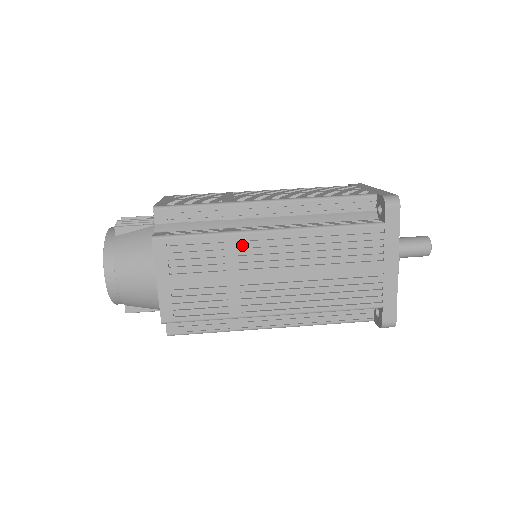
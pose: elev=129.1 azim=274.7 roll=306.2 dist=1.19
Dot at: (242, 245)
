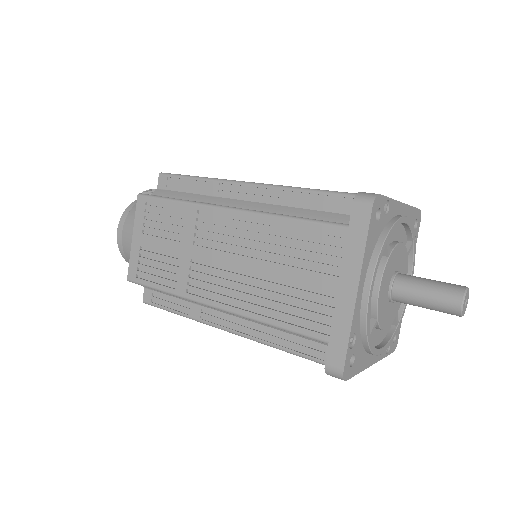
Dot at: (202, 219)
